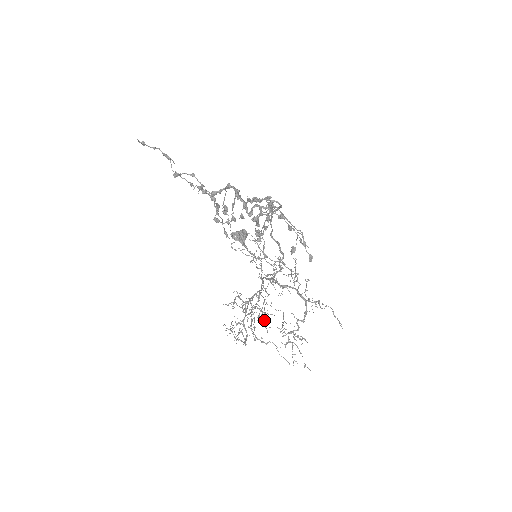
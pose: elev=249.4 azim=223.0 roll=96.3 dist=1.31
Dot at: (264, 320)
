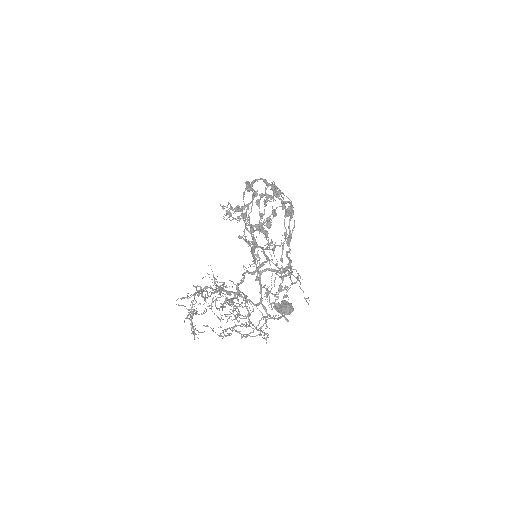
Dot at: occluded
